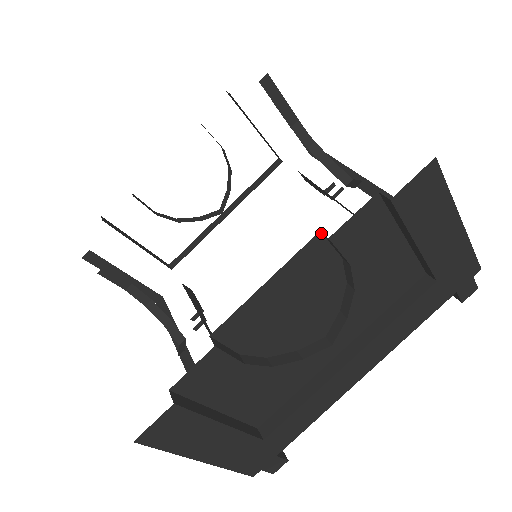
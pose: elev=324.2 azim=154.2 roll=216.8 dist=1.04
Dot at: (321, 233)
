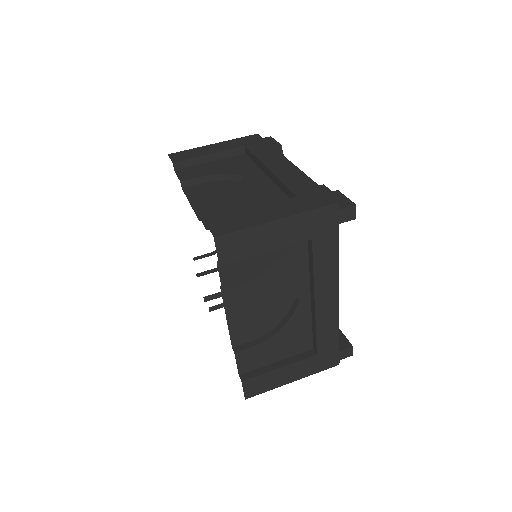
Dot at: occluded
